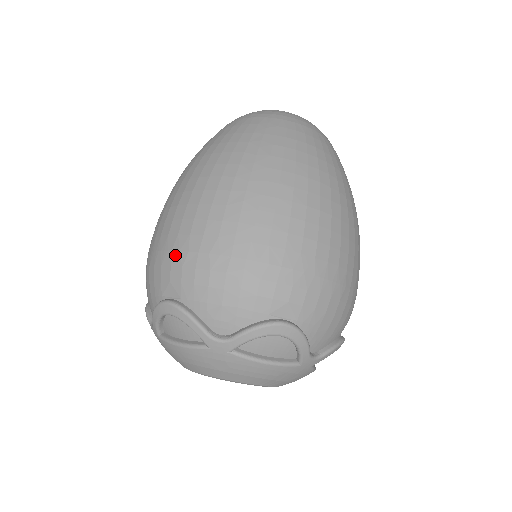
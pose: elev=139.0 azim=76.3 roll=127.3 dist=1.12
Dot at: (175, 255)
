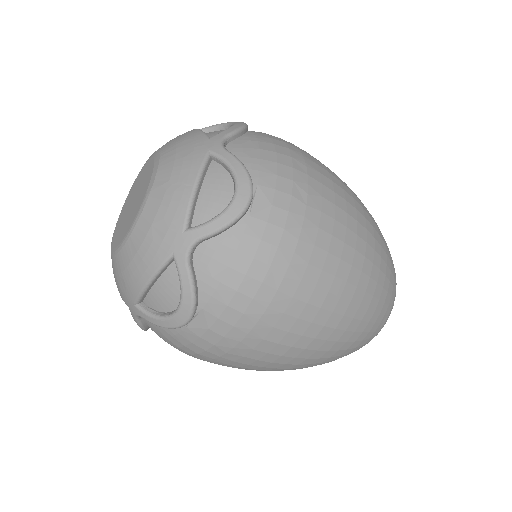
Dot at: occluded
